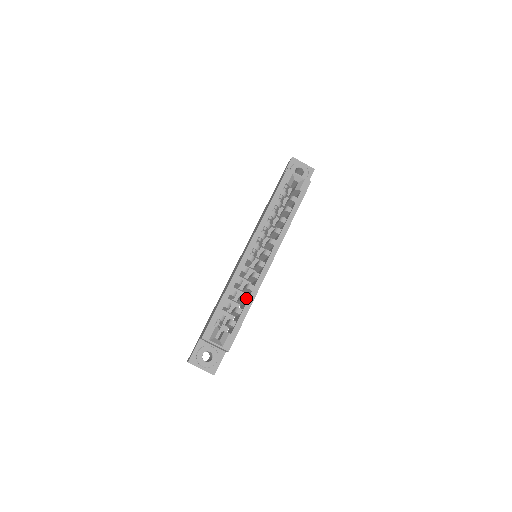
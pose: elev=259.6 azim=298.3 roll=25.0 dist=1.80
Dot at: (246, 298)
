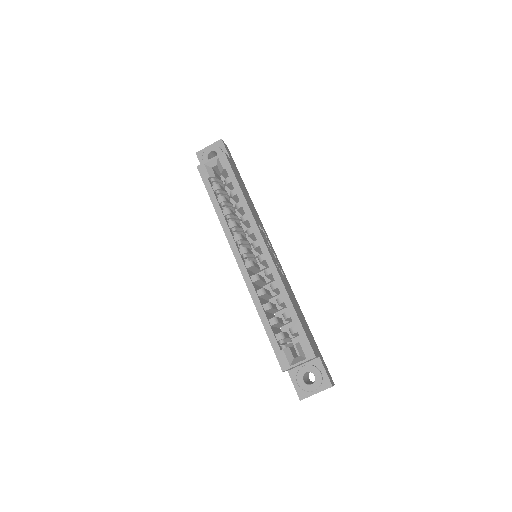
Dot at: (280, 298)
